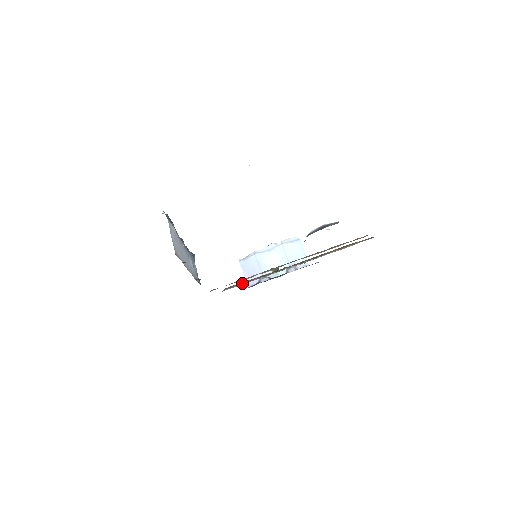
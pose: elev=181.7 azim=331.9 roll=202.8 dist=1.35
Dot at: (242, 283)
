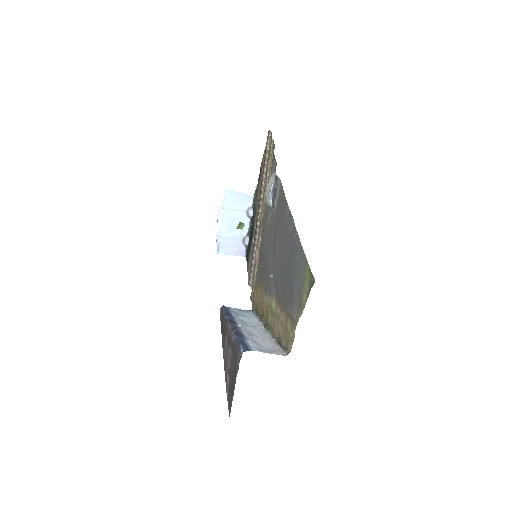
Dot at: (251, 267)
